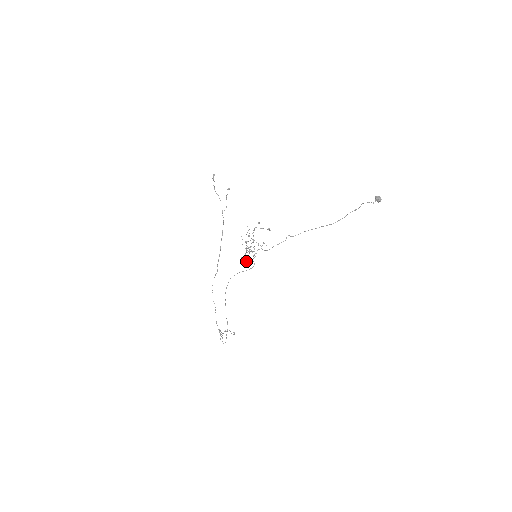
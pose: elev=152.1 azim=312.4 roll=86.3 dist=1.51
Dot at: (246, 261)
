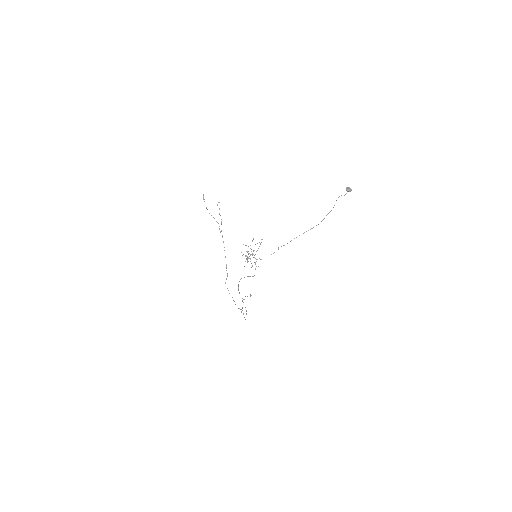
Dot at: occluded
